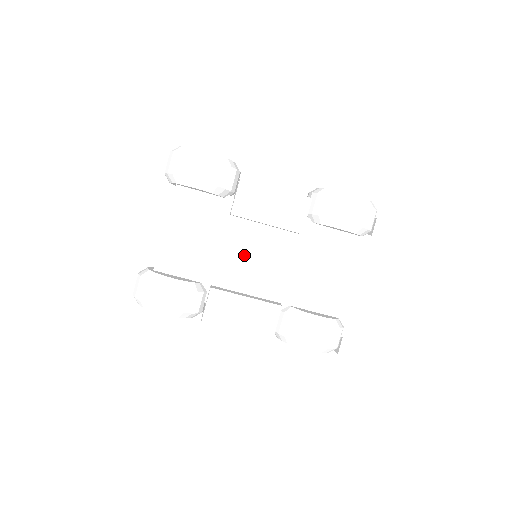
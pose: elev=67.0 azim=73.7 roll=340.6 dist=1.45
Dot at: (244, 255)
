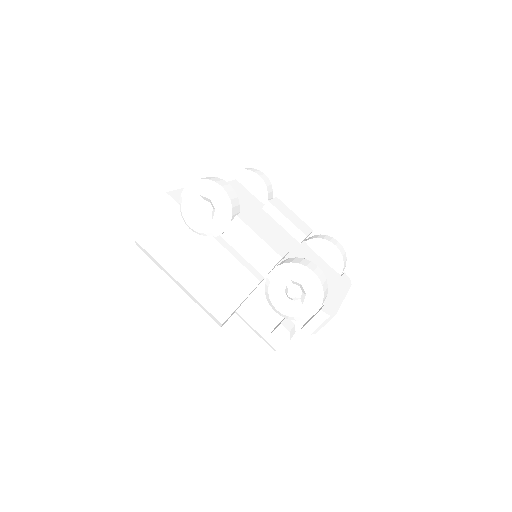
Dot at: (266, 225)
